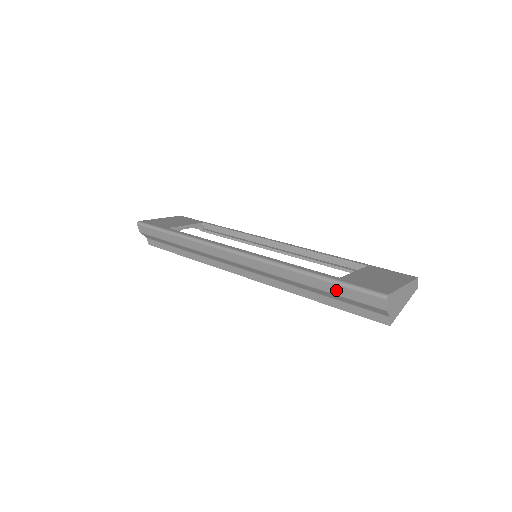
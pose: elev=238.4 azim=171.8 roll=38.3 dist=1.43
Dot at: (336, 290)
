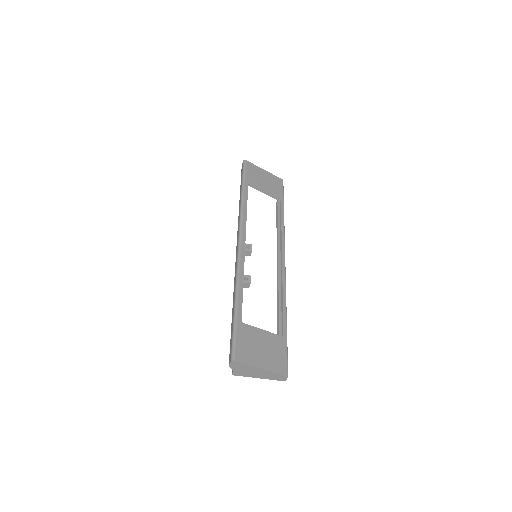
Dot at: (232, 325)
